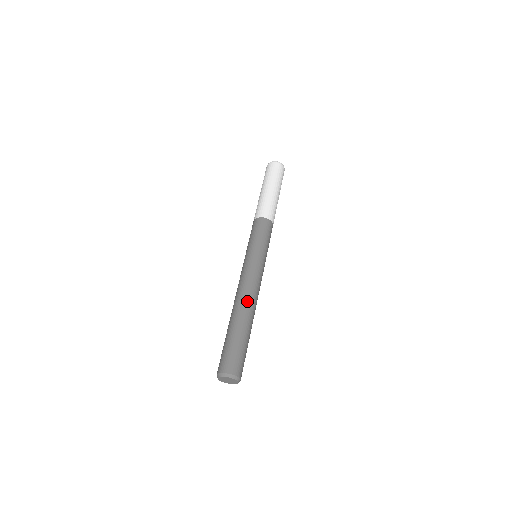
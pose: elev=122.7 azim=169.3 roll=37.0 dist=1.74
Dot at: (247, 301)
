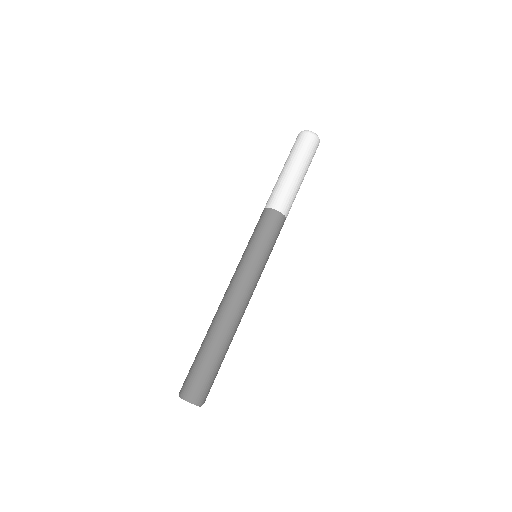
Dot at: (221, 312)
